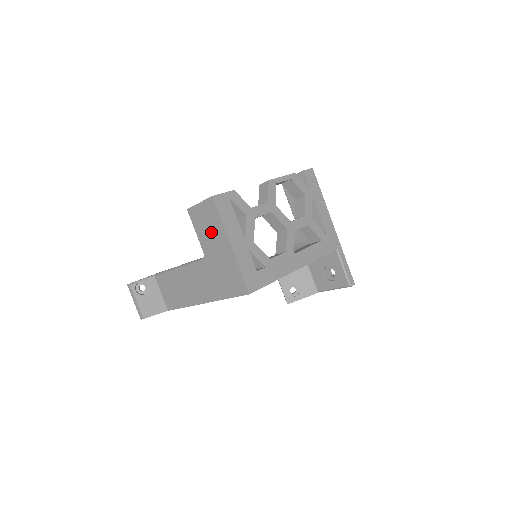
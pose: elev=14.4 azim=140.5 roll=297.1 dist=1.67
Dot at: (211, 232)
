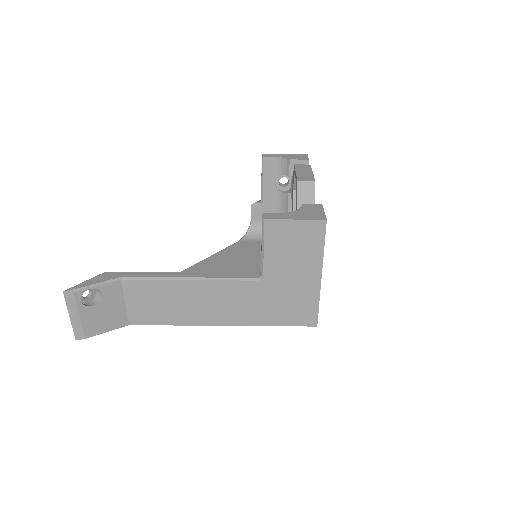
Dot at: (296, 256)
